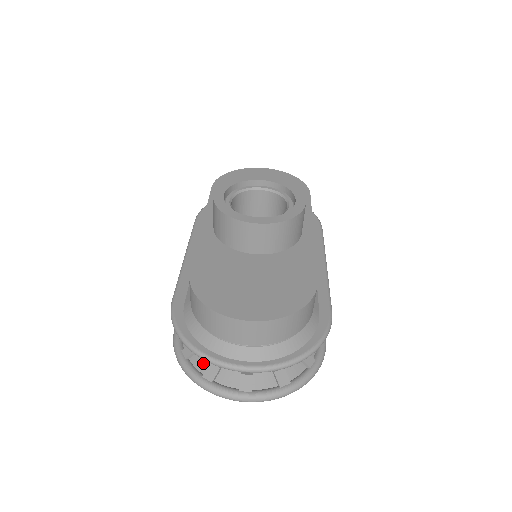
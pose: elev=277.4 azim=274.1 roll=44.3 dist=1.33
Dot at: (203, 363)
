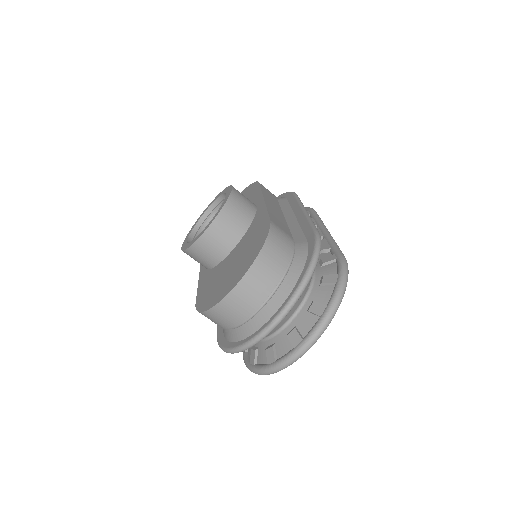
Dot at: (264, 356)
